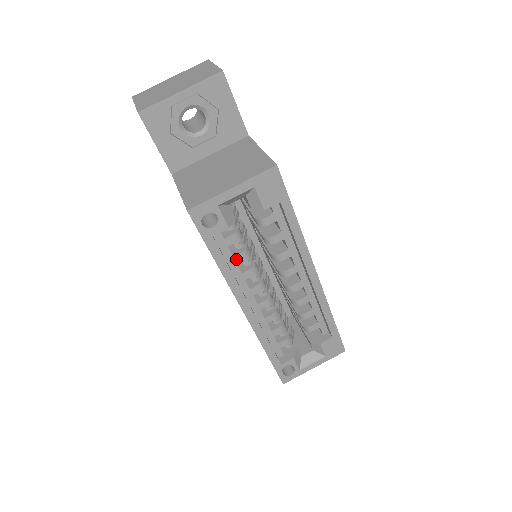
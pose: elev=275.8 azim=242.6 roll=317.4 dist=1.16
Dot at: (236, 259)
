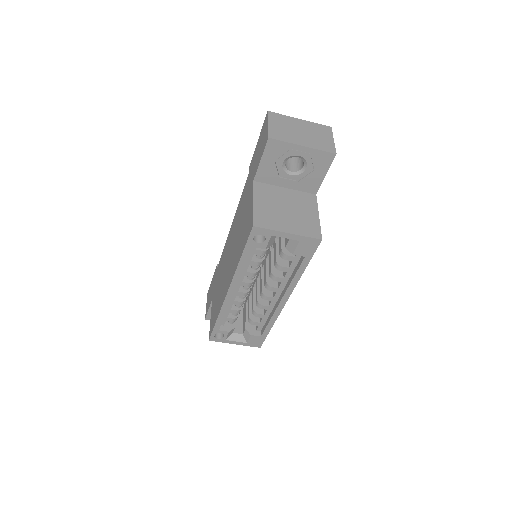
Dot at: (251, 263)
